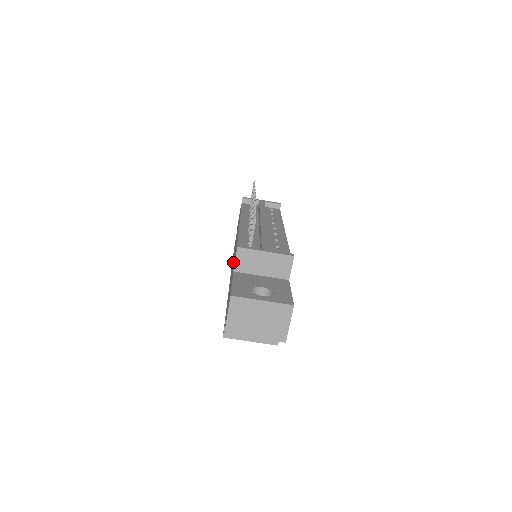
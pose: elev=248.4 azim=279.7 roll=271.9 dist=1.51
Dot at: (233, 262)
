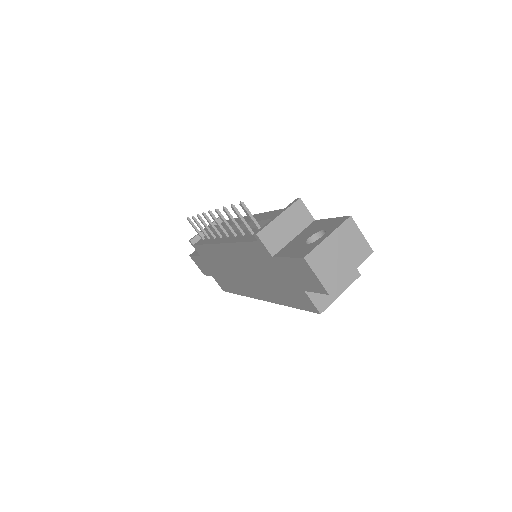
Dot at: (250, 272)
